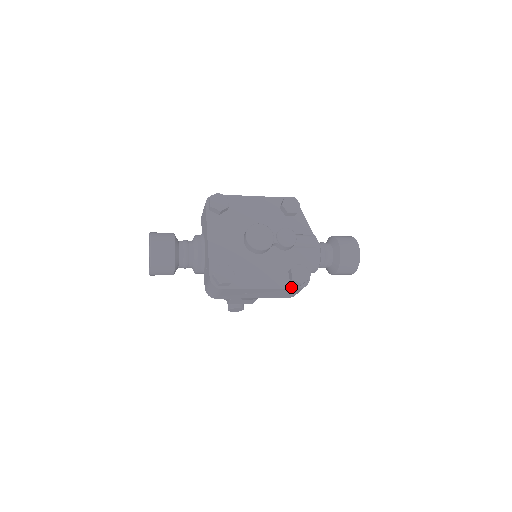
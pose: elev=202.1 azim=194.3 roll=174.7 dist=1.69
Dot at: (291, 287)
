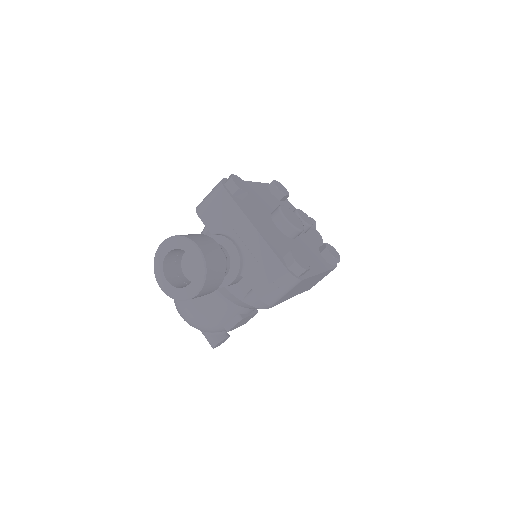
Dot at: (332, 268)
